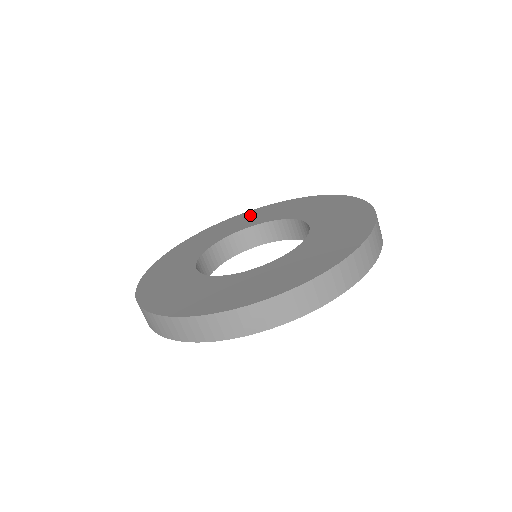
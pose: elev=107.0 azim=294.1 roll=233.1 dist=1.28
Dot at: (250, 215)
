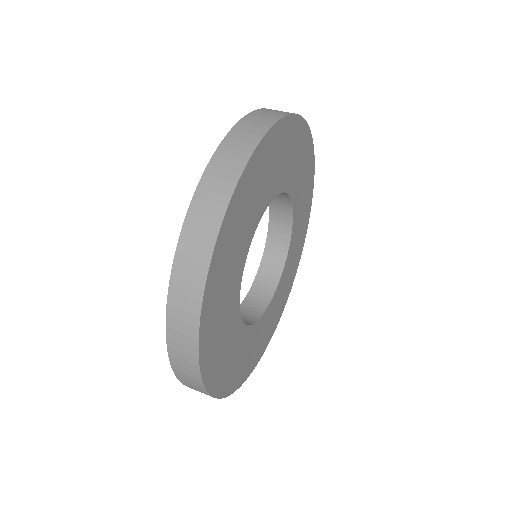
Dot at: occluded
